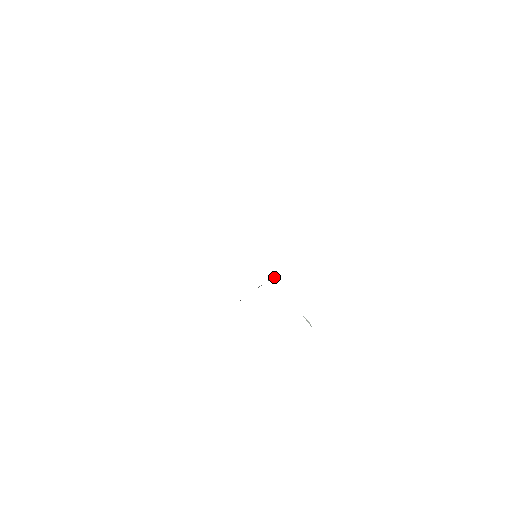
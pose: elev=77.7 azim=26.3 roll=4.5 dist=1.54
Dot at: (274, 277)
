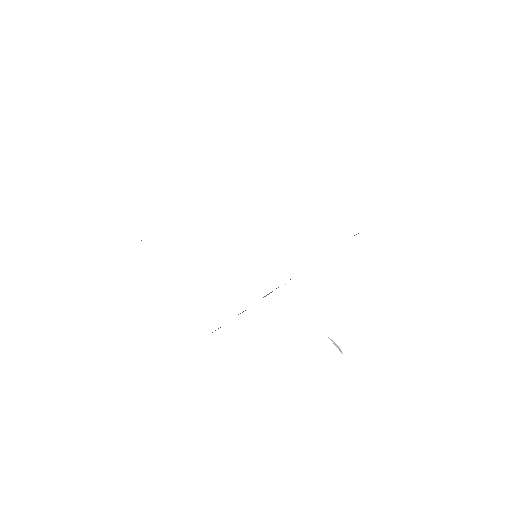
Dot at: occluded
